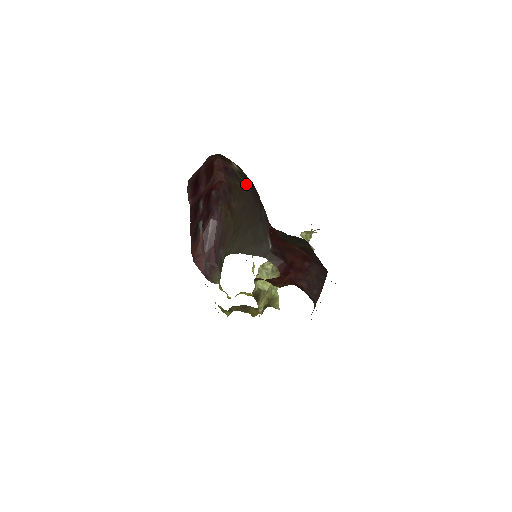
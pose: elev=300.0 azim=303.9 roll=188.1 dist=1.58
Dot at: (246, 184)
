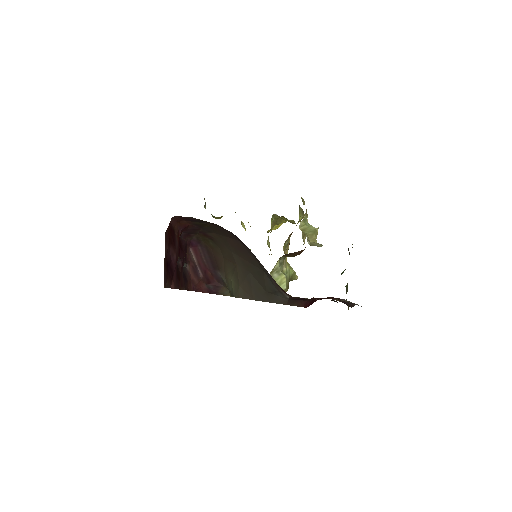
Dot at: (220, 227)
